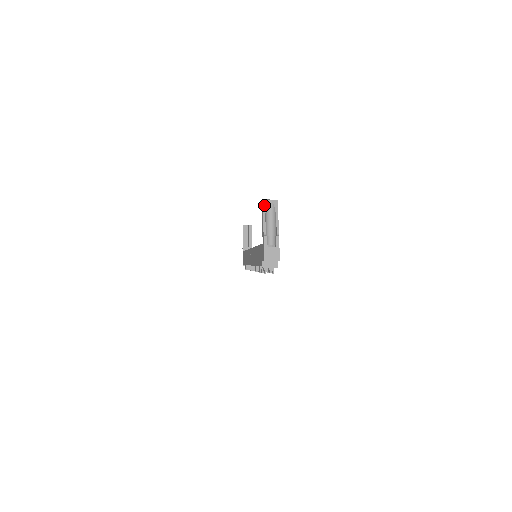
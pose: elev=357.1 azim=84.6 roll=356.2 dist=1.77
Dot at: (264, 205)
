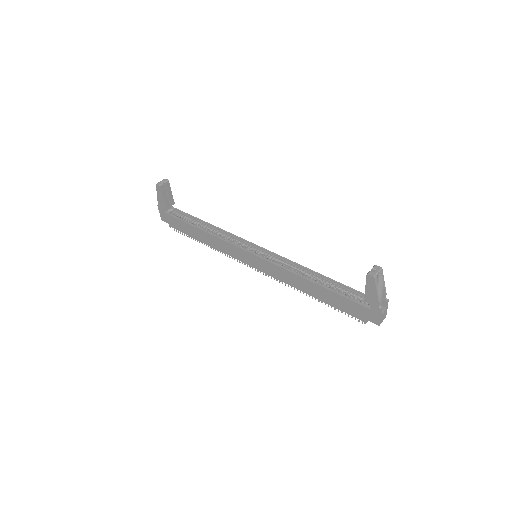
Dot at: (376, 281)
